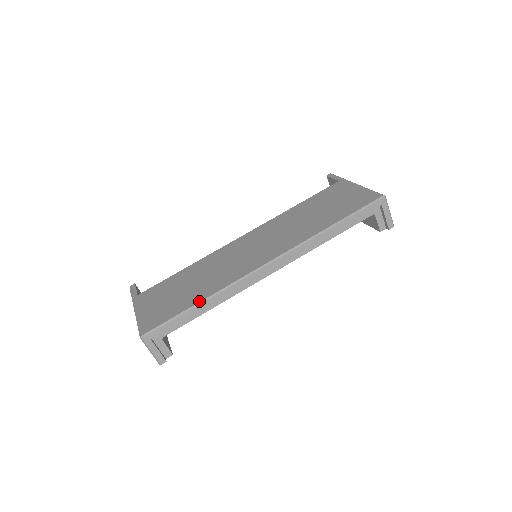
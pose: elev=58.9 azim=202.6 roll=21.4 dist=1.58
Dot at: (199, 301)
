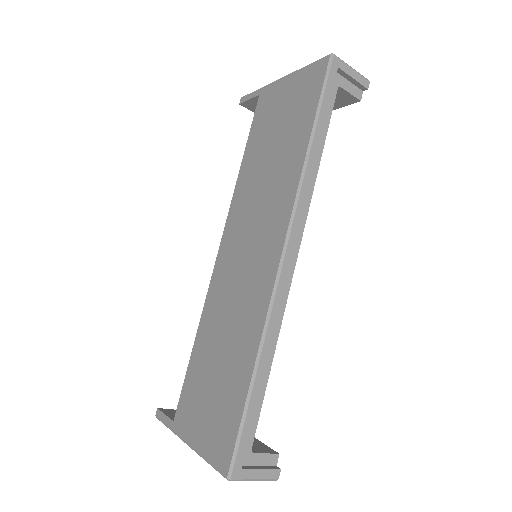
Dot at: (251, 371)
